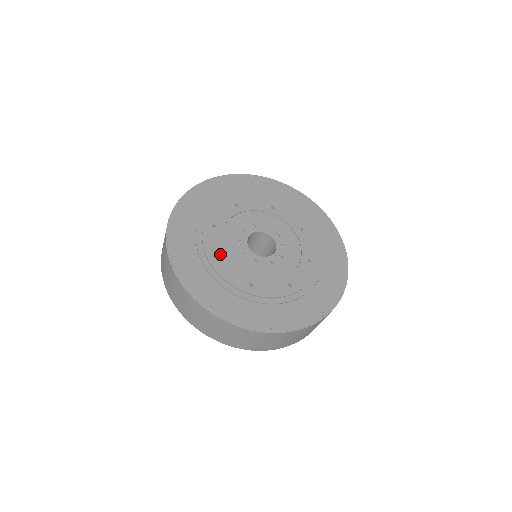
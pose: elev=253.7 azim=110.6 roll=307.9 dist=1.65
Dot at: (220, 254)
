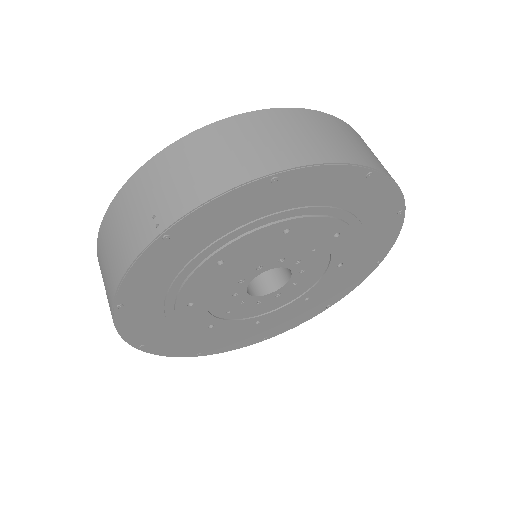
Dot at: (198, 299)
